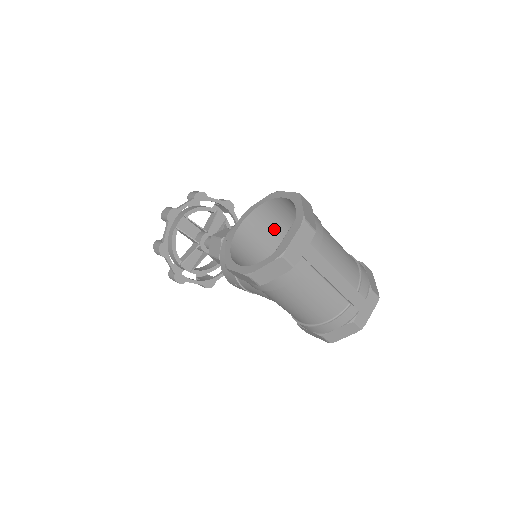
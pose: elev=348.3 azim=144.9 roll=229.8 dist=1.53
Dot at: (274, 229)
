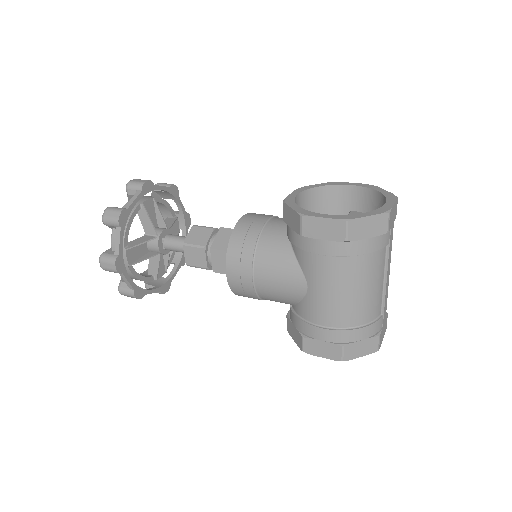
Dot at: occluded
